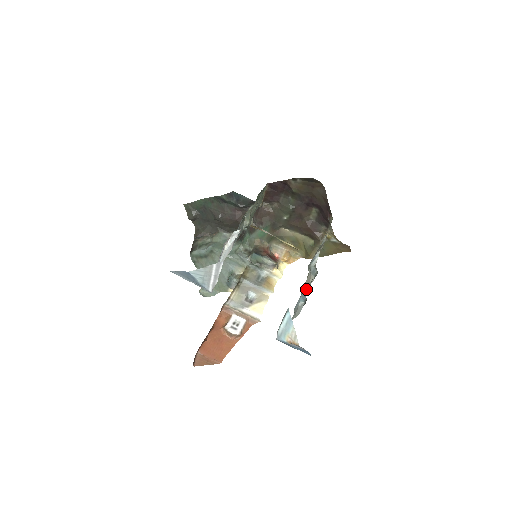
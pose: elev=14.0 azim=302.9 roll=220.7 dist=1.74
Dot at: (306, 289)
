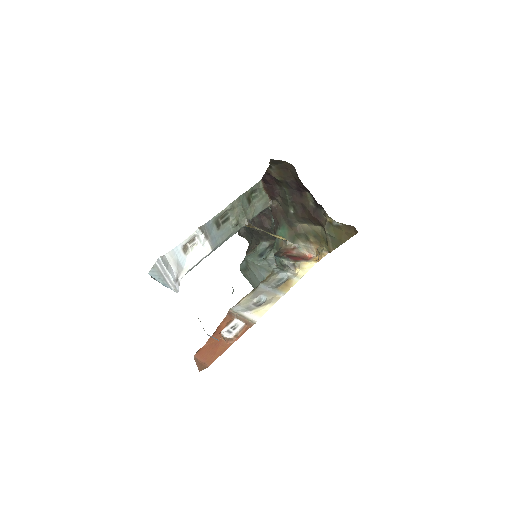
Dot at: occluded
